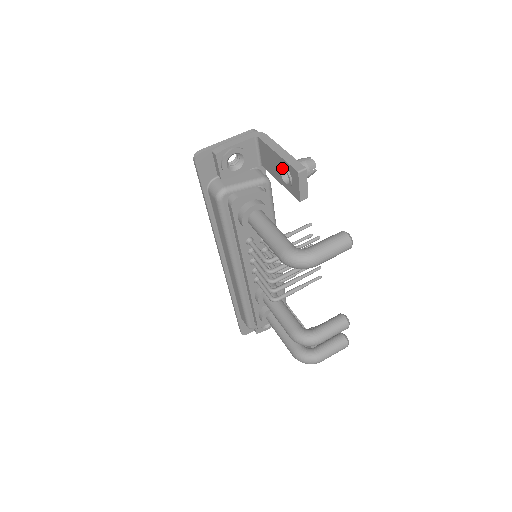
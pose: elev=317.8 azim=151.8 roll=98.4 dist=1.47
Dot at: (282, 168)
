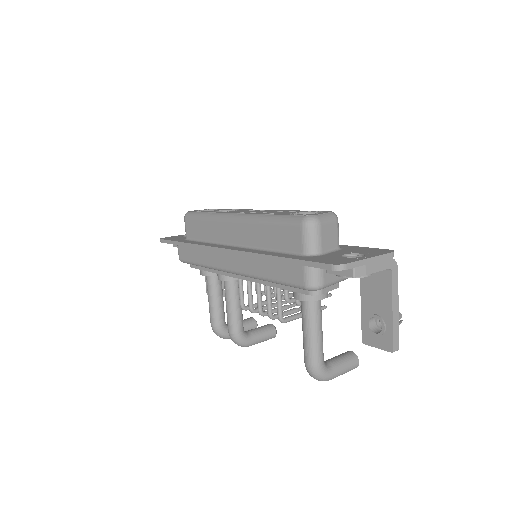
Dot at: (382, 323)
